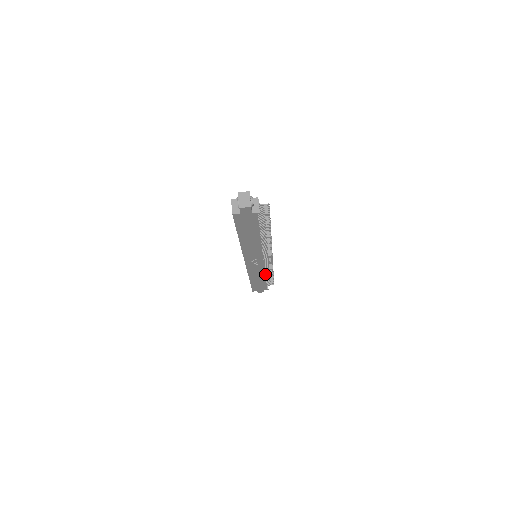
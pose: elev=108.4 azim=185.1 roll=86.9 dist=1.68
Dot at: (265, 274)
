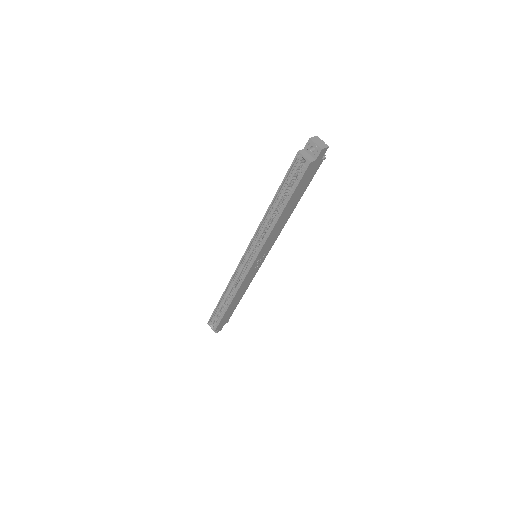
Dot at: occluded
